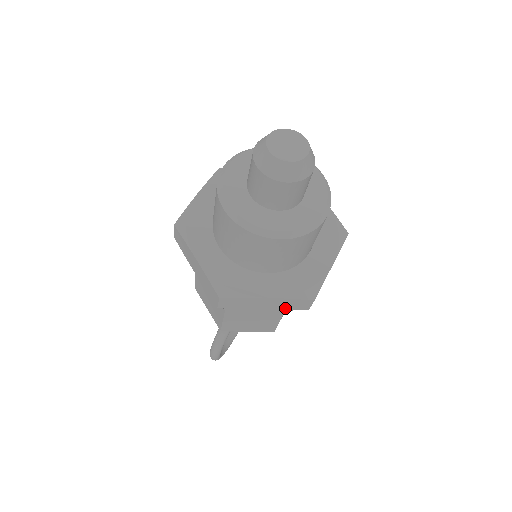
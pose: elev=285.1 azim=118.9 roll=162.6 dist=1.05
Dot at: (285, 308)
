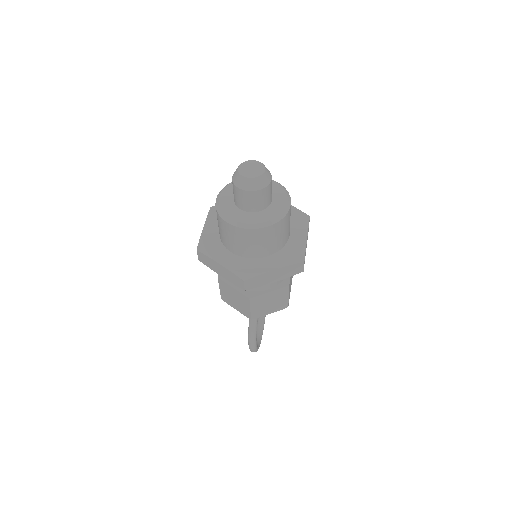
Dot at: (288, 275)
